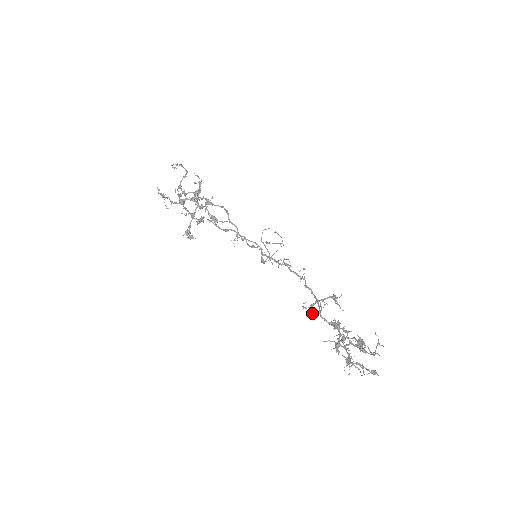
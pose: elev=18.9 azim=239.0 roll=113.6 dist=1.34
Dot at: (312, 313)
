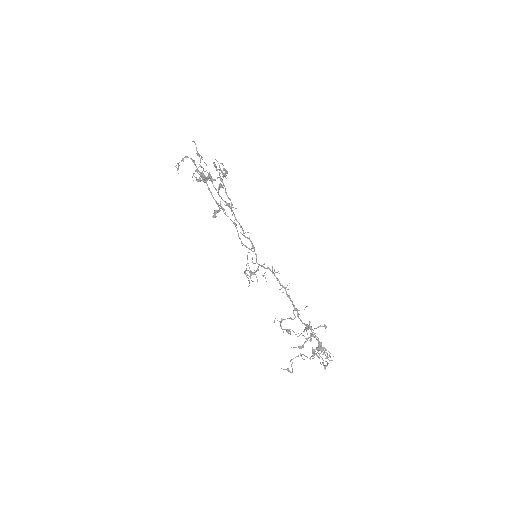
Dot at: occluded
